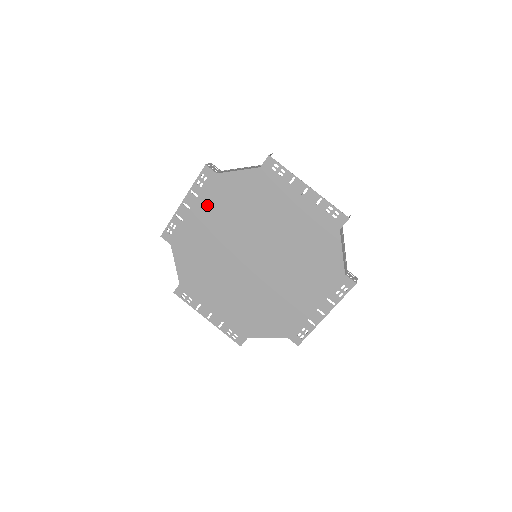
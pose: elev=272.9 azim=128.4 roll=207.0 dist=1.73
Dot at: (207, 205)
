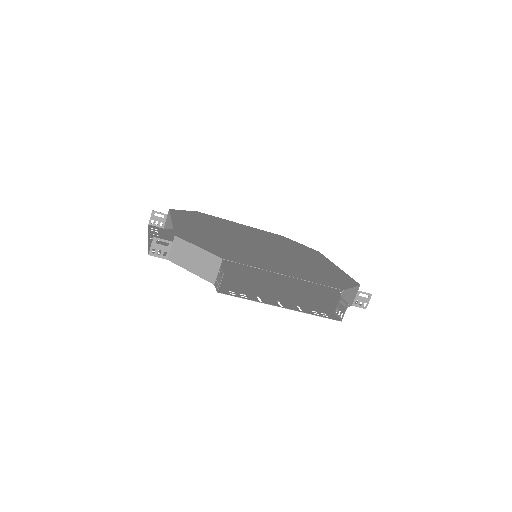
Dot at: occluded
